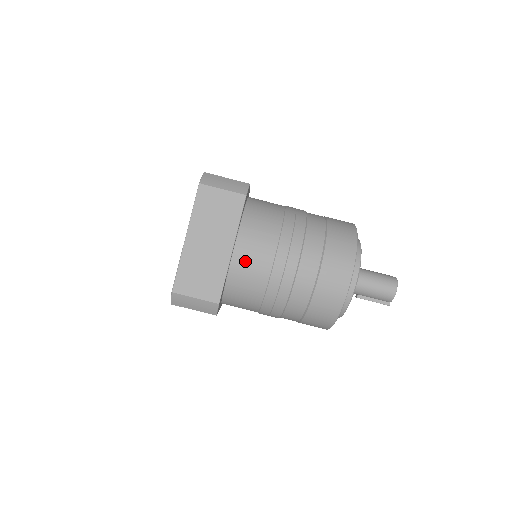
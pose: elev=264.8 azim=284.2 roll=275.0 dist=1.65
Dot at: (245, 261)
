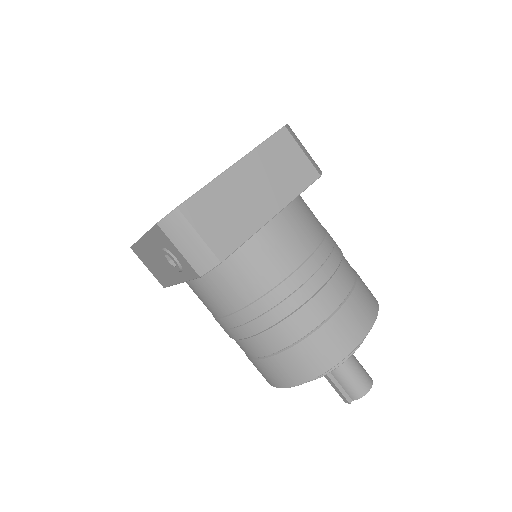
Dot at: (274, 240)
